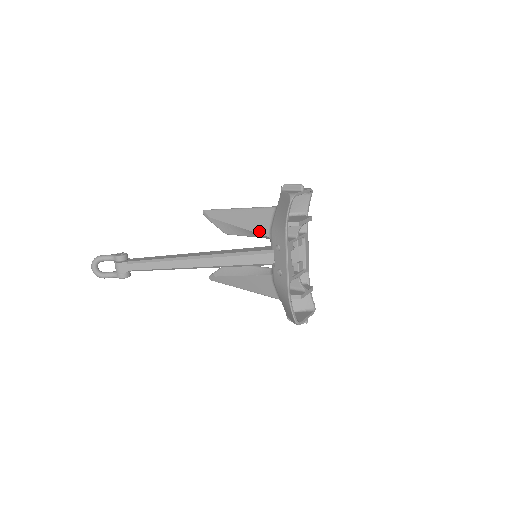
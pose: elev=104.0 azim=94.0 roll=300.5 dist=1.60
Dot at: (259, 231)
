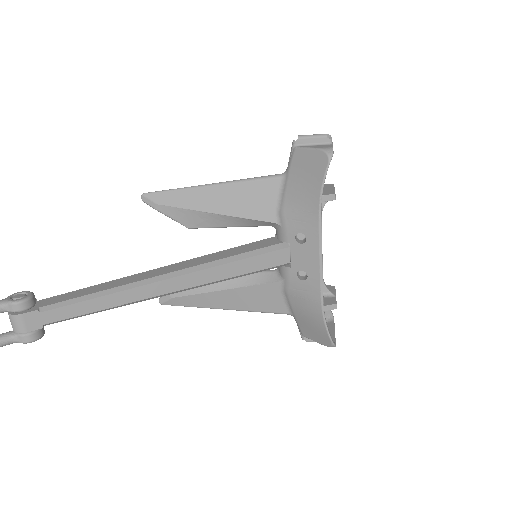
Dot at: (257, 216)
